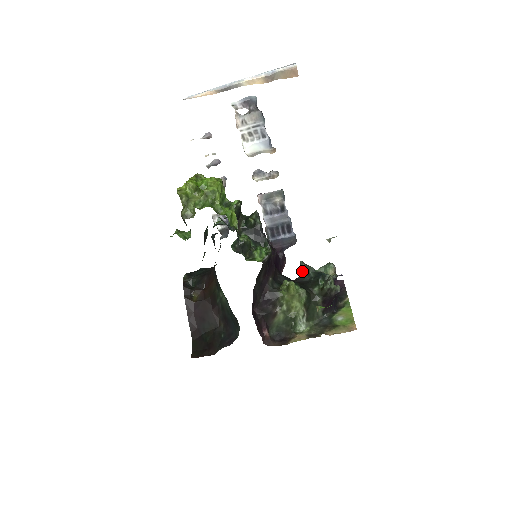
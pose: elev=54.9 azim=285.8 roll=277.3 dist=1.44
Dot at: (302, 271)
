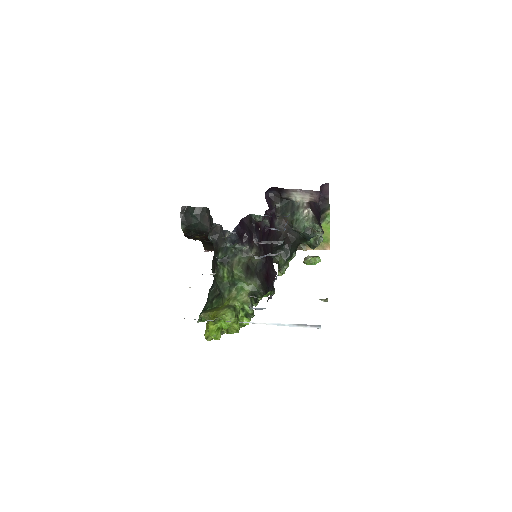
Dot at: occluded
